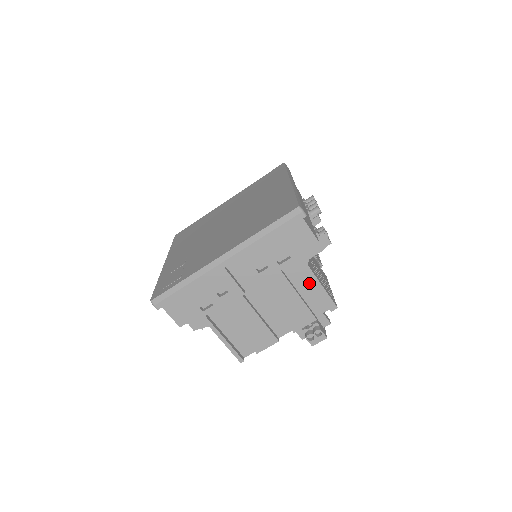
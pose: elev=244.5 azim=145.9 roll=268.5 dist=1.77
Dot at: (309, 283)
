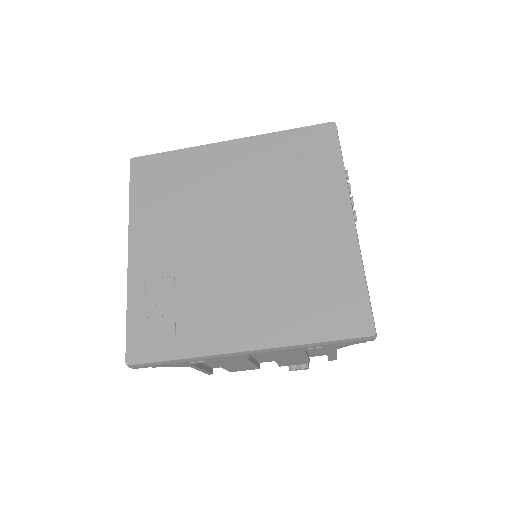
Dot at: (324, 348)
